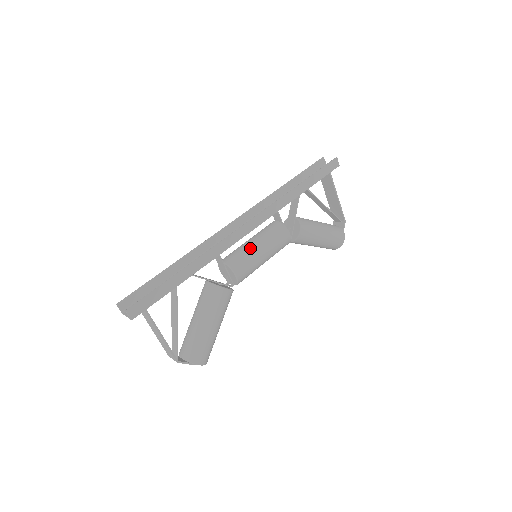
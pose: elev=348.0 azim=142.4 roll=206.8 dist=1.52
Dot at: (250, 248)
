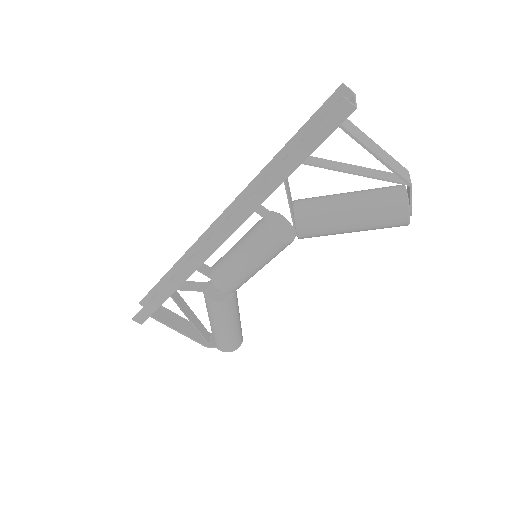
Dot at: (230, 259)
